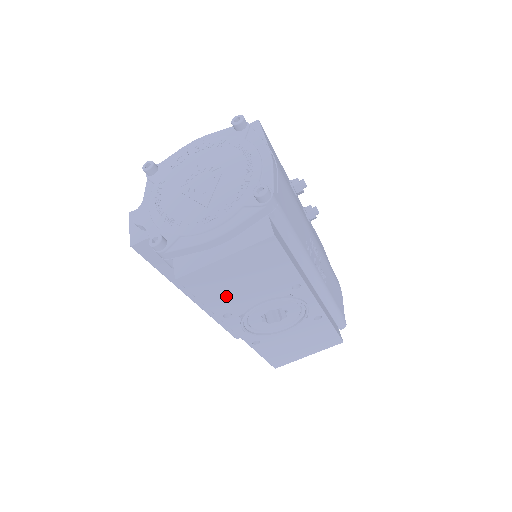
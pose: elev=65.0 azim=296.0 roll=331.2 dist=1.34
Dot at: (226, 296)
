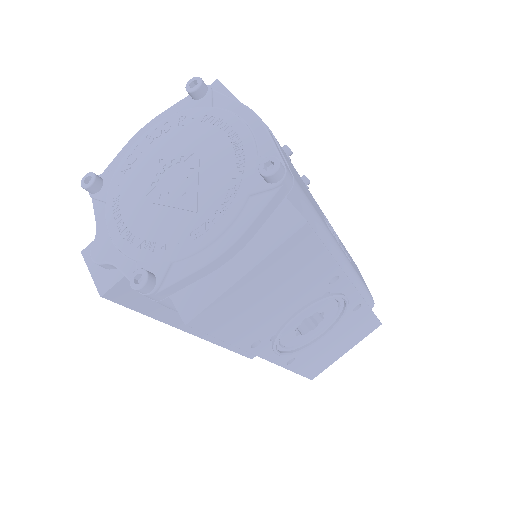
Dot at: (252, 322)
